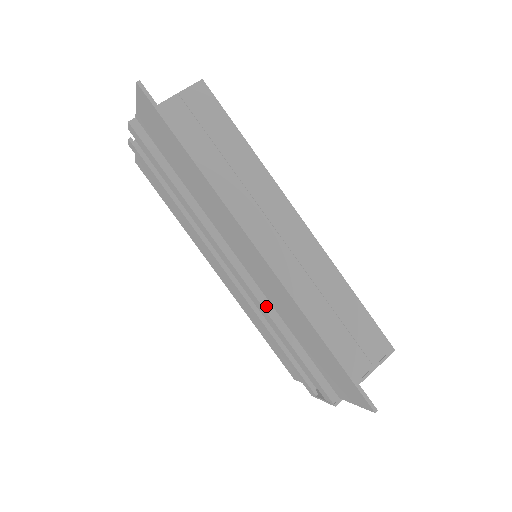
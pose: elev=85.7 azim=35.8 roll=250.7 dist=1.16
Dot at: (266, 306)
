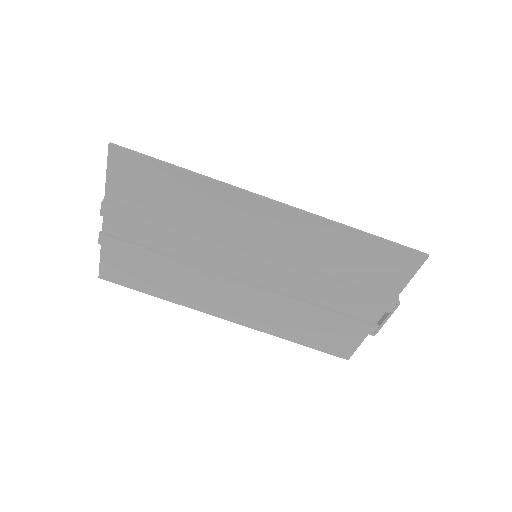
Dot at: (296, 267)
